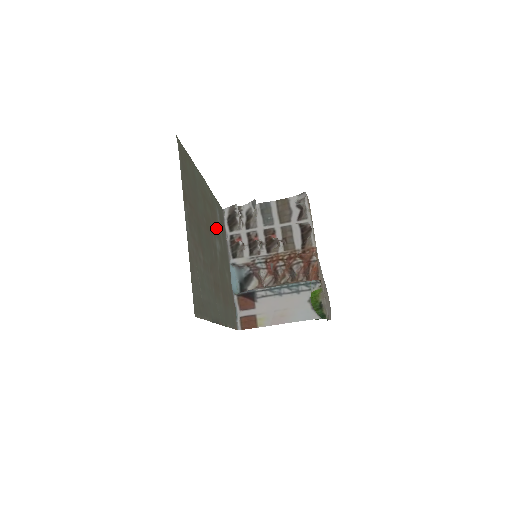
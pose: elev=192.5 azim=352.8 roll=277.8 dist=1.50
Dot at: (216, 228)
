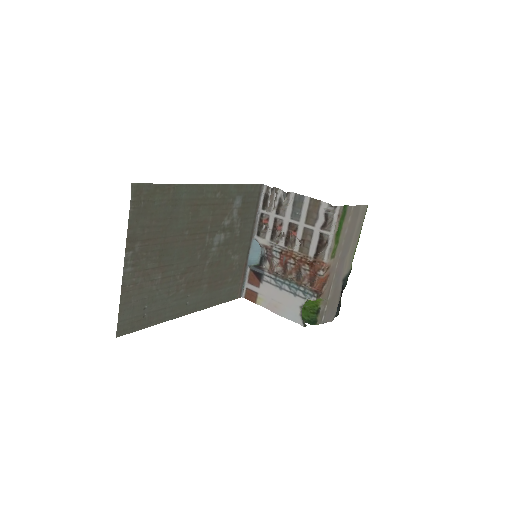
Dot at: (223, 222)
